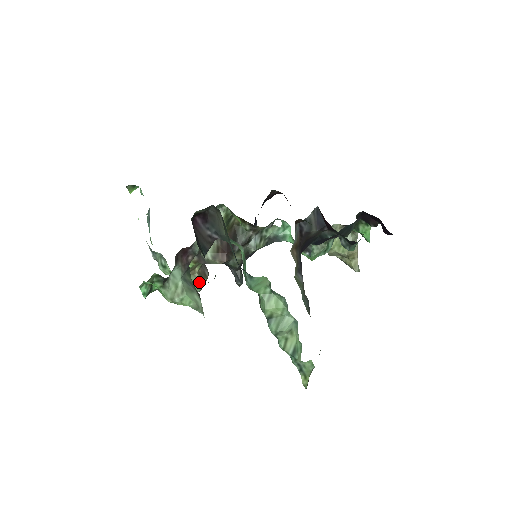
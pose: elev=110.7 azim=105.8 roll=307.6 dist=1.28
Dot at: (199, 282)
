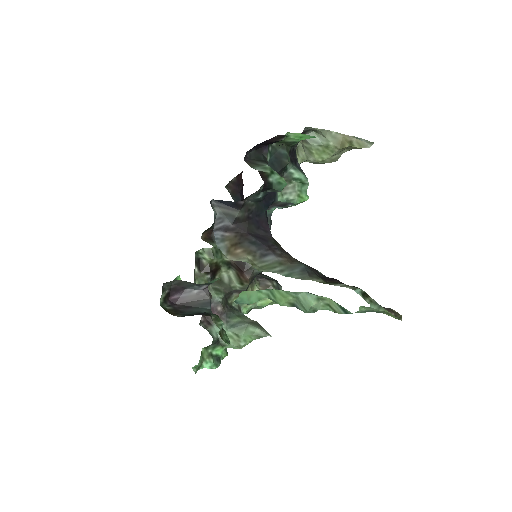
Dot at: occluded
